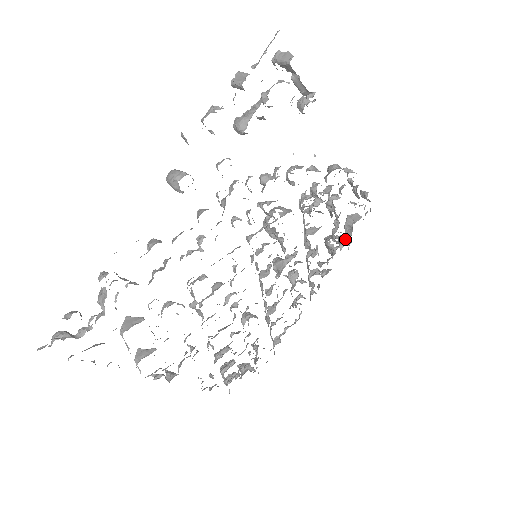
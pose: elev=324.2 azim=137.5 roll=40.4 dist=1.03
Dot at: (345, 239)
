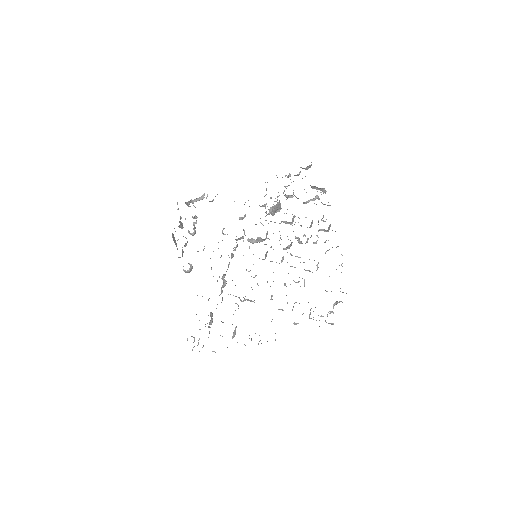
Dot at: occluded
